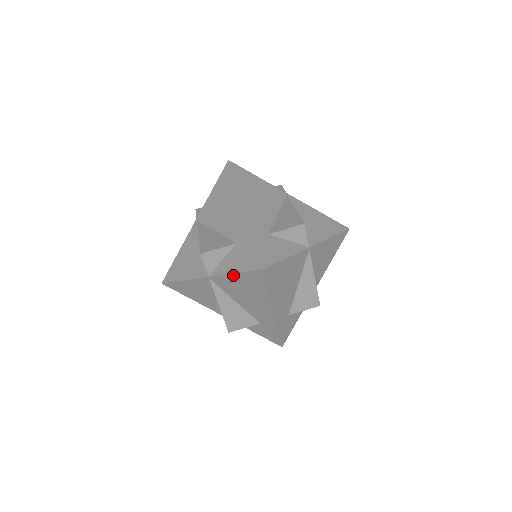
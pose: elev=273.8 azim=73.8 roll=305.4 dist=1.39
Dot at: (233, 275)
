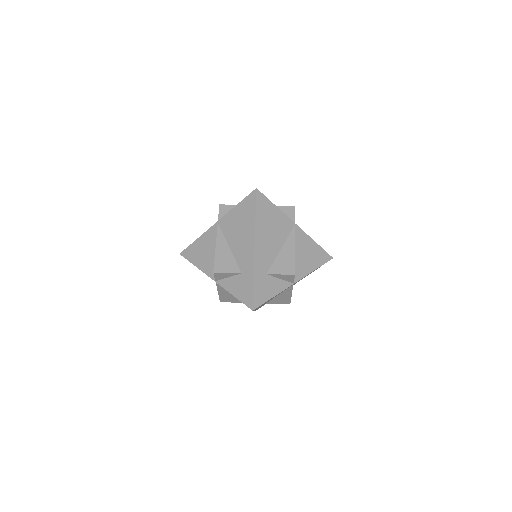
Dot at: (236, 208)
